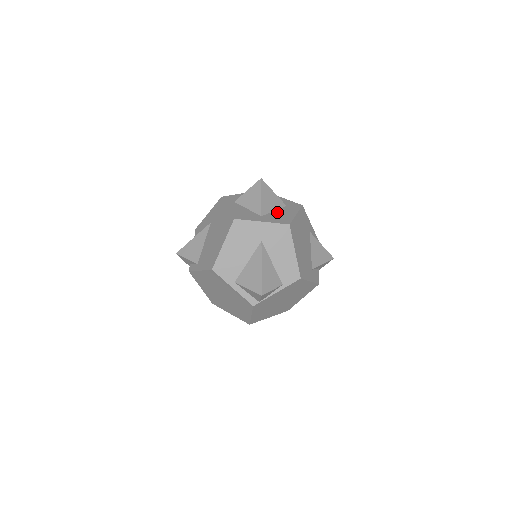
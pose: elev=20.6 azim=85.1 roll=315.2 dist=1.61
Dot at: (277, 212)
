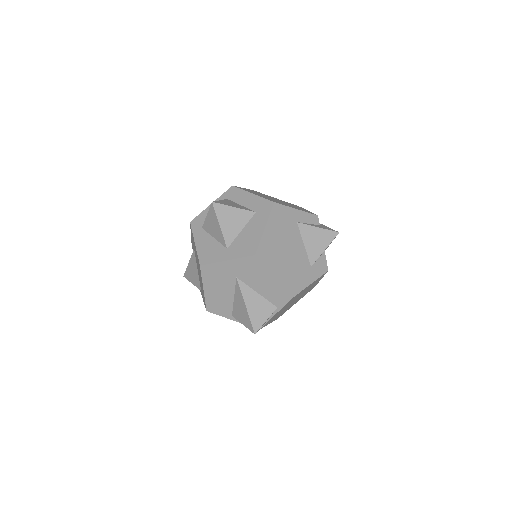
Dot at: (244, 232)
